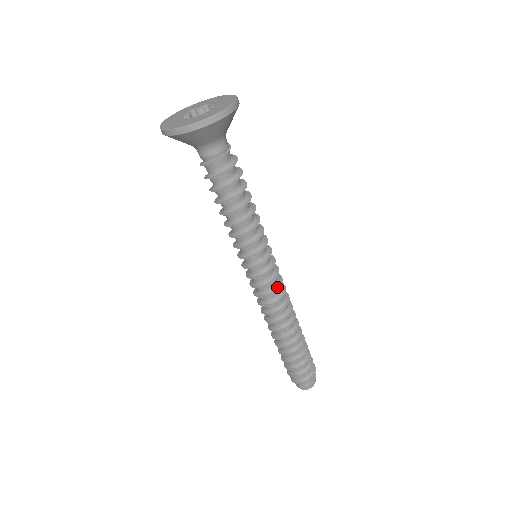
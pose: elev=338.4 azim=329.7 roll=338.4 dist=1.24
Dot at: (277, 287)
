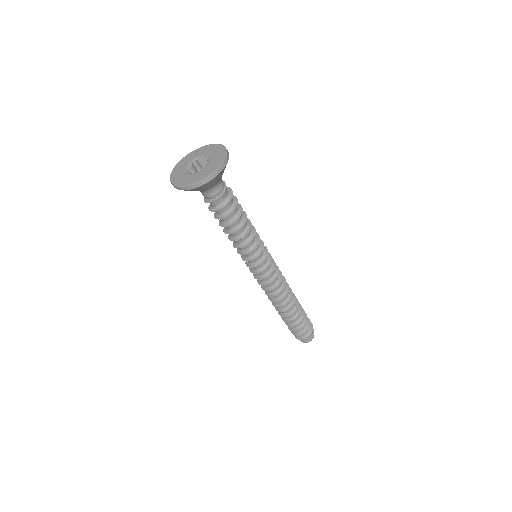
Dot at: (275, 277)
